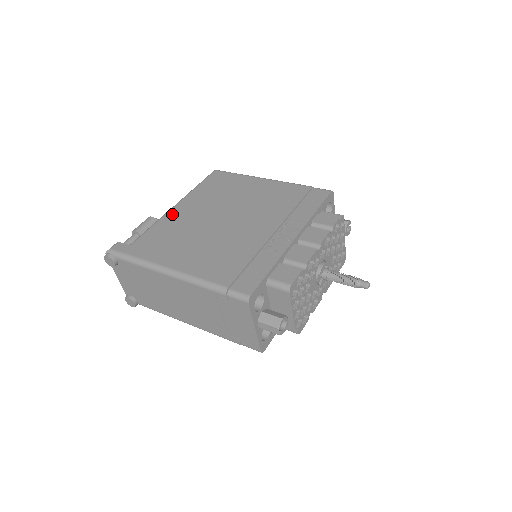
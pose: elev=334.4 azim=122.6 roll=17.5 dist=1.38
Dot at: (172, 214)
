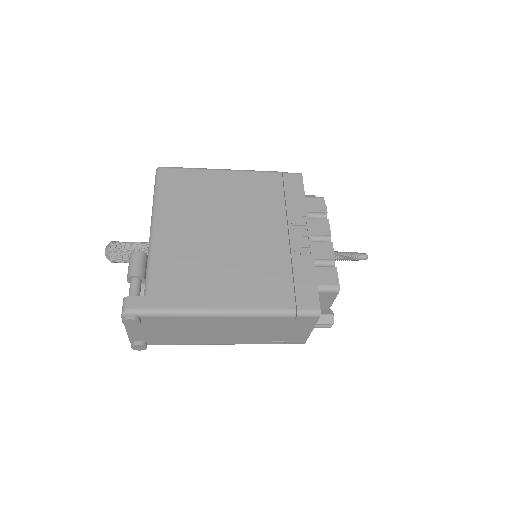
Dot at: (162, 241)
